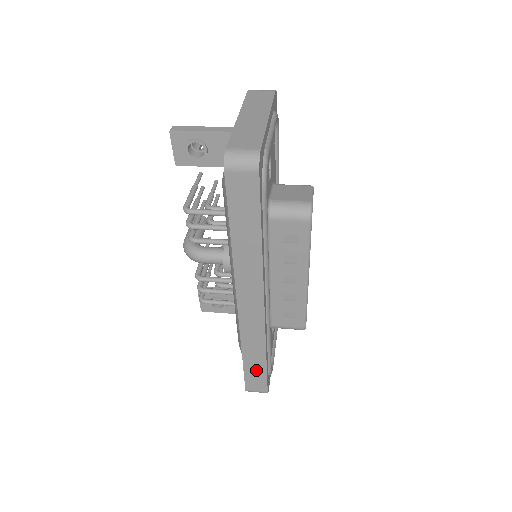
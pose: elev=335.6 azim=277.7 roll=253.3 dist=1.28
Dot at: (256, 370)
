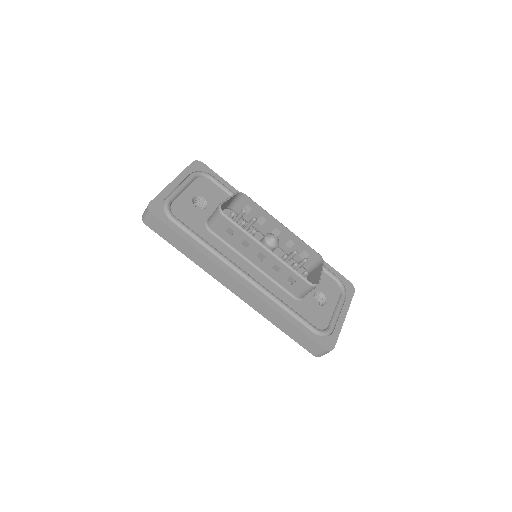
Dot at: (297, 334)
